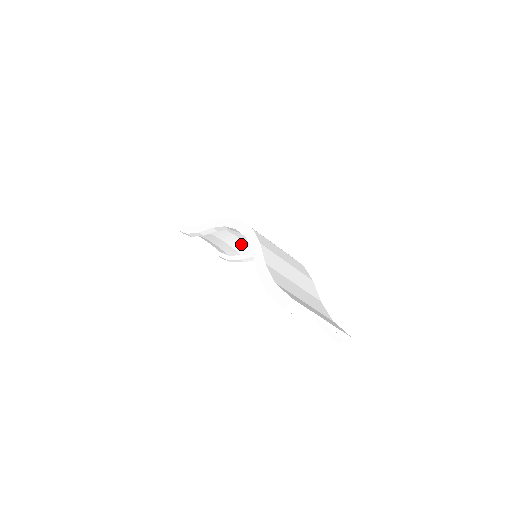
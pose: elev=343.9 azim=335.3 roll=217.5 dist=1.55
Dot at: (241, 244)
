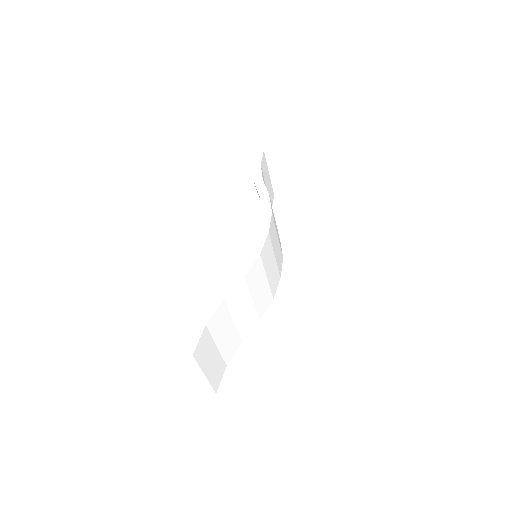
Dot at: occluded
